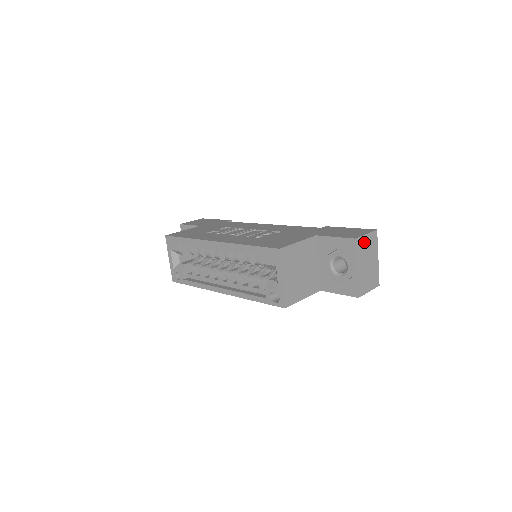
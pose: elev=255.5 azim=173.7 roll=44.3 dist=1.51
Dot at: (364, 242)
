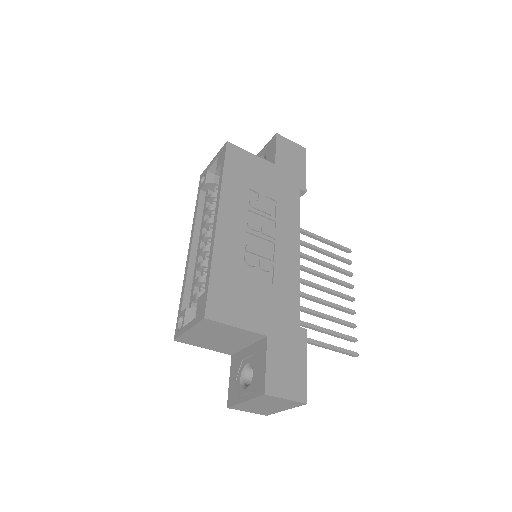
Dot at: (276, 399)
